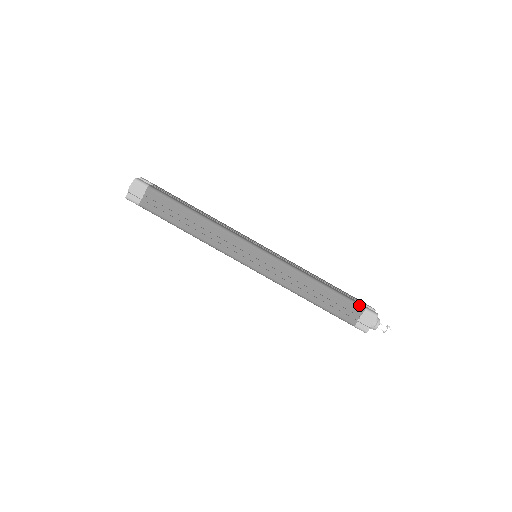
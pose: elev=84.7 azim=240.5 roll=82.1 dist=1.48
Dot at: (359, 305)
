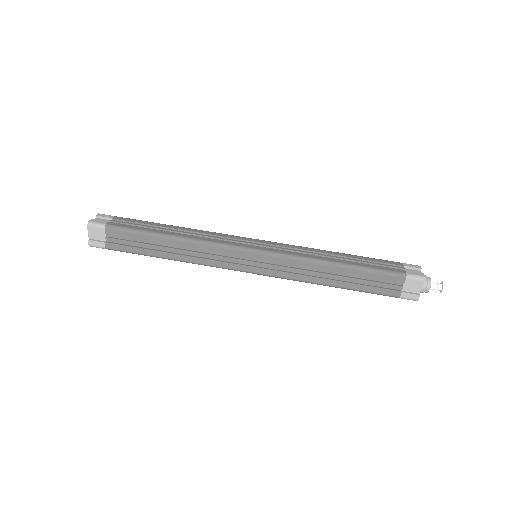
Dot at: (397, 274)
